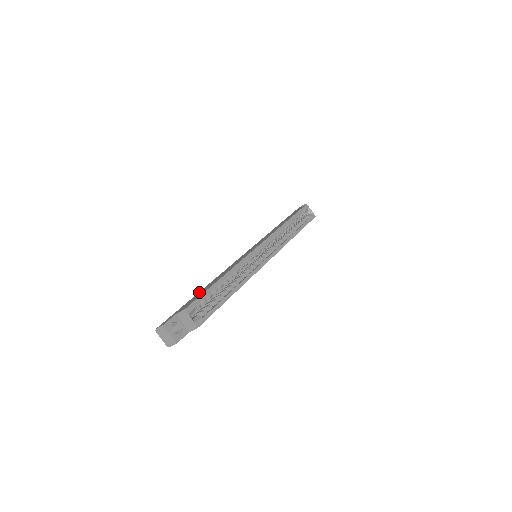
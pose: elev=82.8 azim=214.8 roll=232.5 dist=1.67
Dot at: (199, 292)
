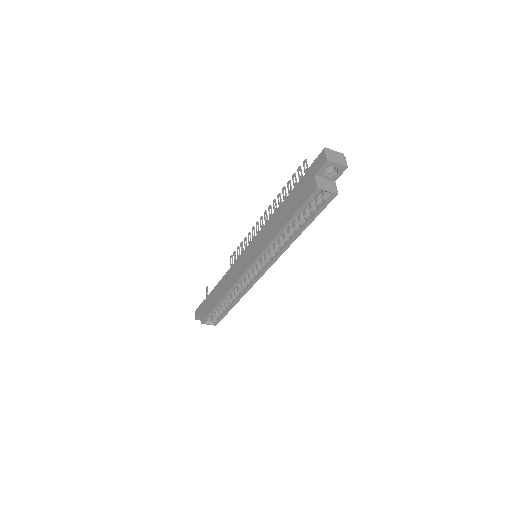
Dot at: (213, 292)
